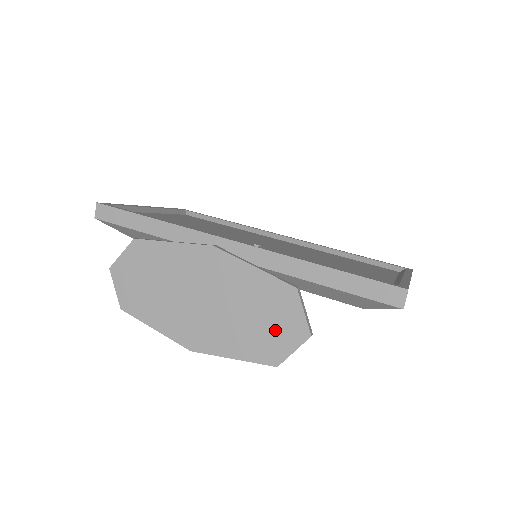
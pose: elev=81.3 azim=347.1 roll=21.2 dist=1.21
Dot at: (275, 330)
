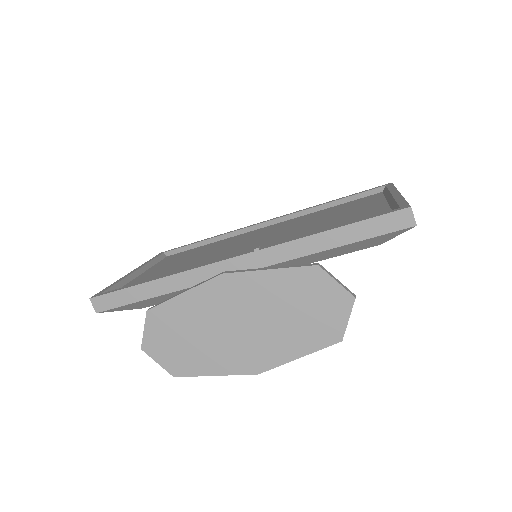
Dot at: (321, 312)
